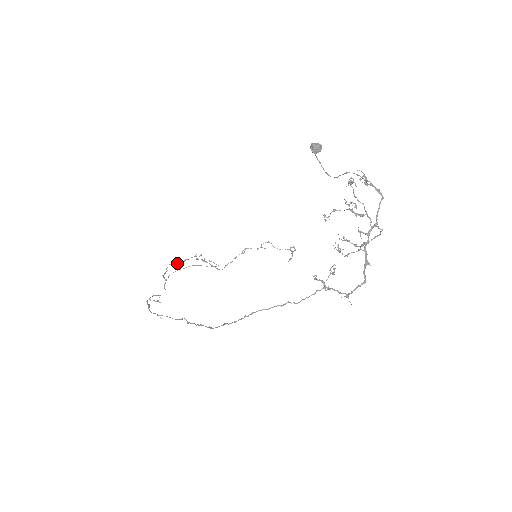
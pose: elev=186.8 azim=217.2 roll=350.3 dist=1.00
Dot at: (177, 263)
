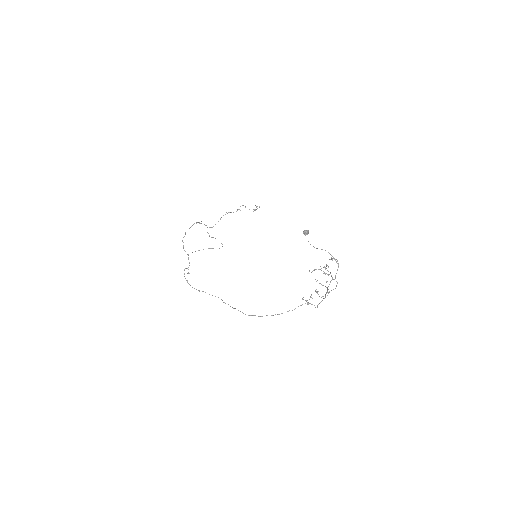
Dot at: occluded
